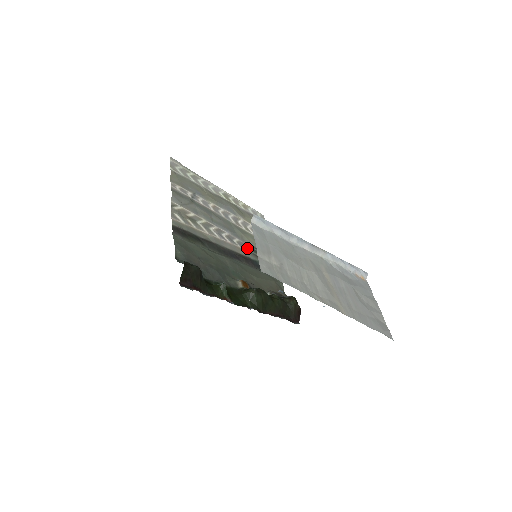
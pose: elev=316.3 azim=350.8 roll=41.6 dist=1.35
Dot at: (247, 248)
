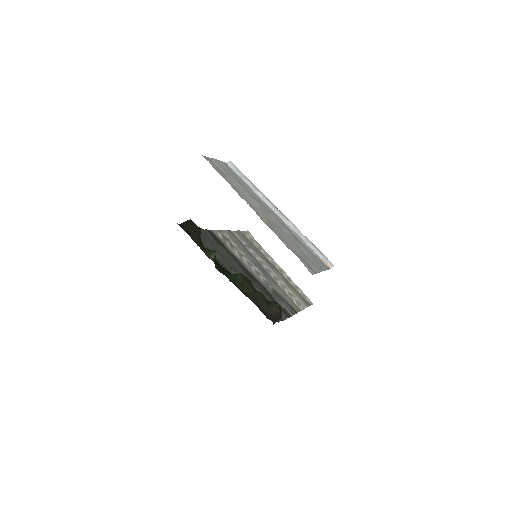
Dot at: (270, 287)
